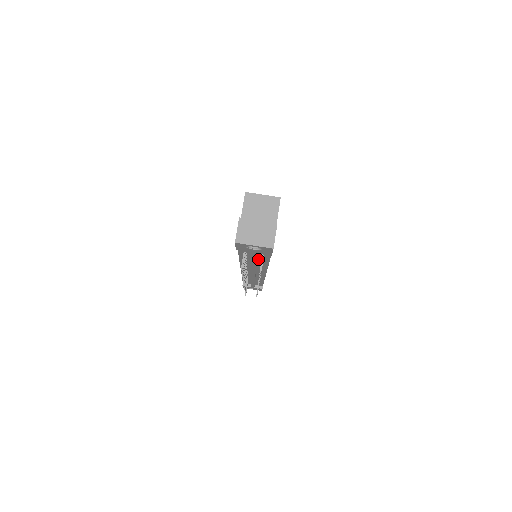
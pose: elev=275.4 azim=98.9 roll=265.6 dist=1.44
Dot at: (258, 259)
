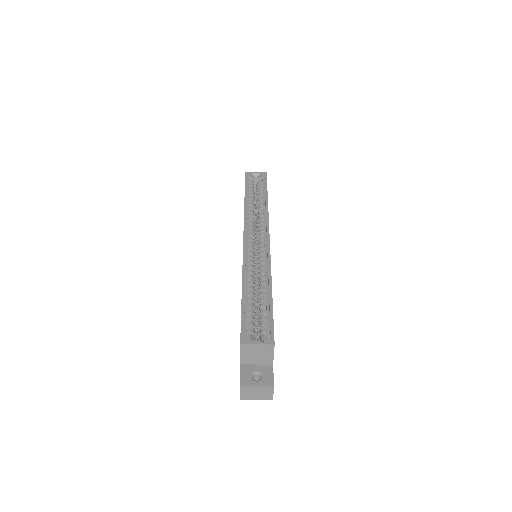
Dot at: occluded
